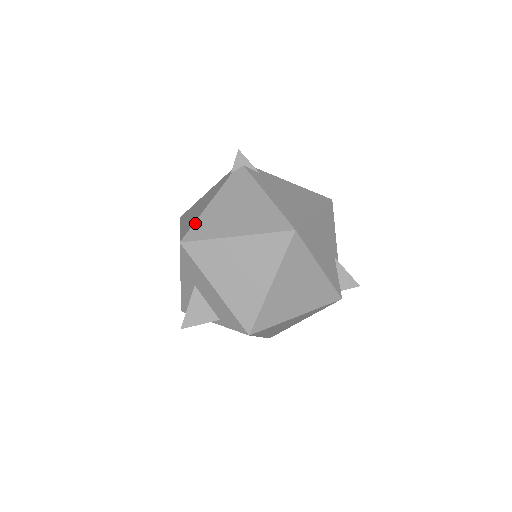
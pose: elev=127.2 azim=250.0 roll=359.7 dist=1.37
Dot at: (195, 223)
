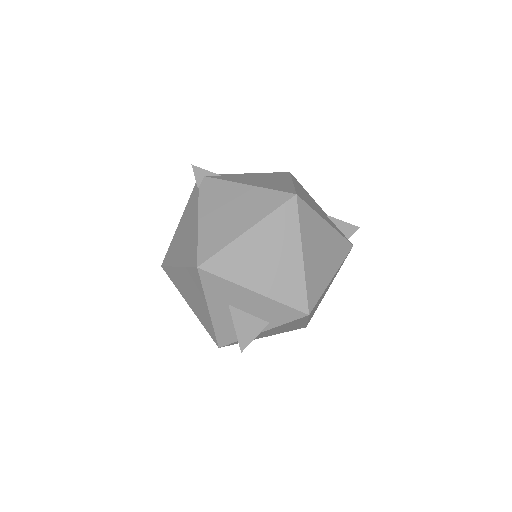
Dot at: (198, 244)
